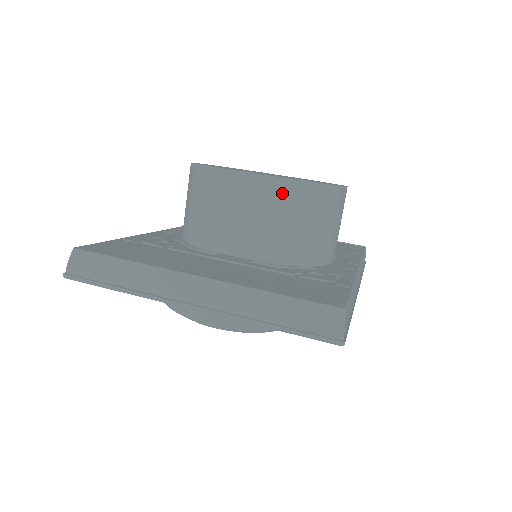
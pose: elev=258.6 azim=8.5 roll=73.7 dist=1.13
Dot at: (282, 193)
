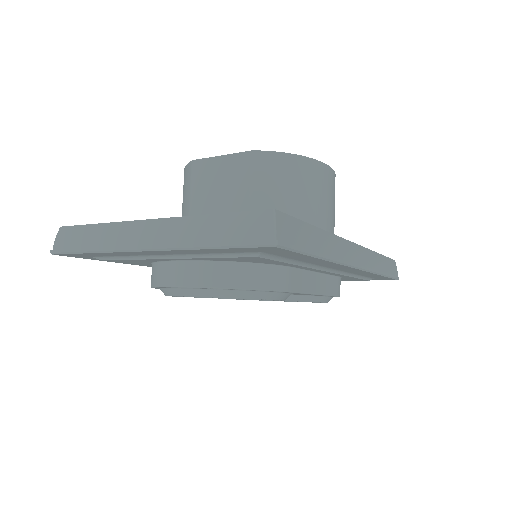
Dot at: (250, 165)
